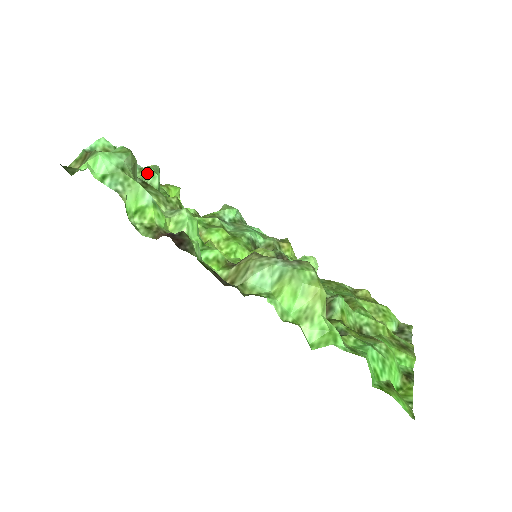
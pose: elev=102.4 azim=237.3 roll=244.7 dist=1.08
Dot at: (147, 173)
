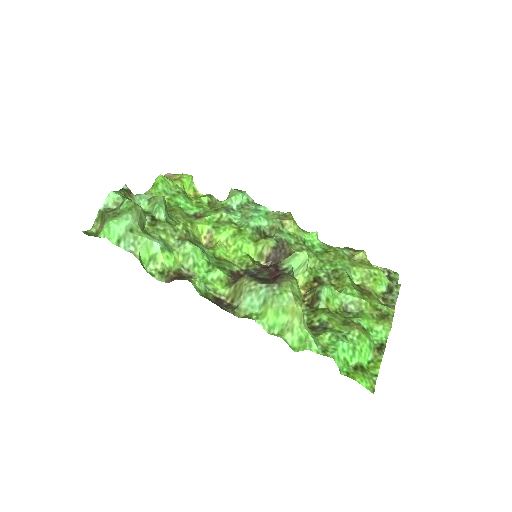
Dot at: (154, 207)
